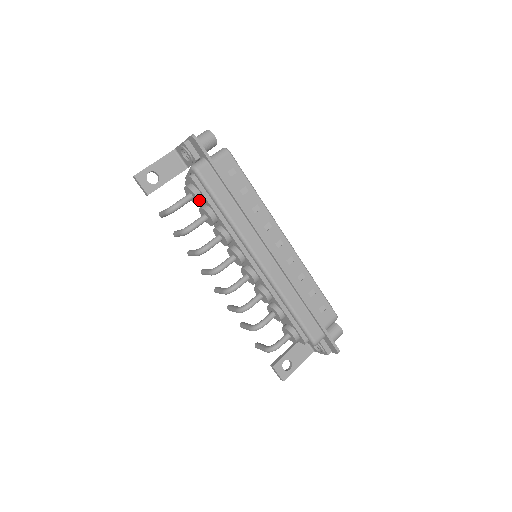
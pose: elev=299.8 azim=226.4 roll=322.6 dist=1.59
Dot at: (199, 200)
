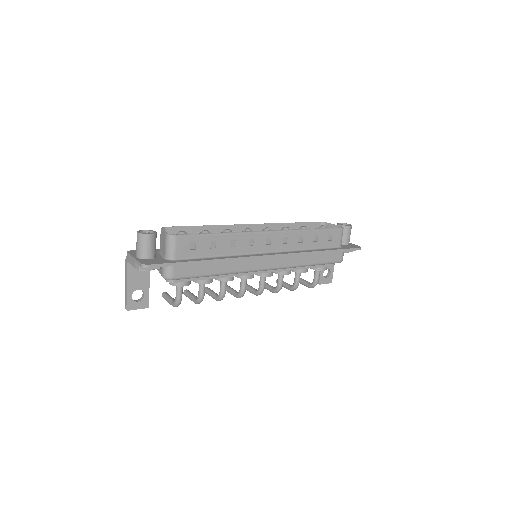
Dot at: (189, 283)
